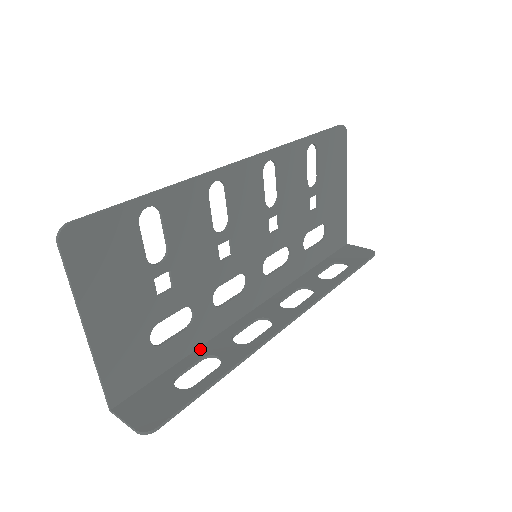
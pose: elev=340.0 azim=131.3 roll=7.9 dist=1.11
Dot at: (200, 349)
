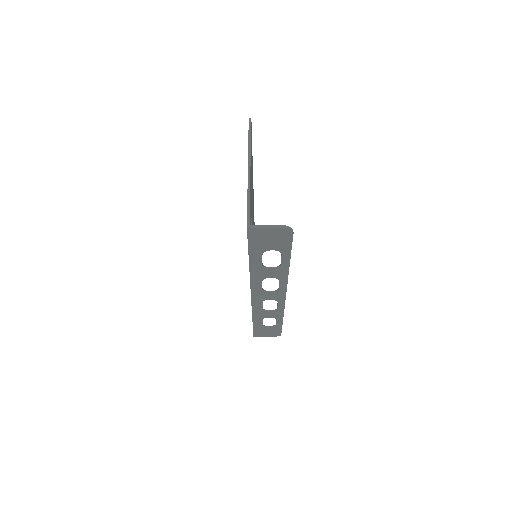
Dot at: (254, 266)
